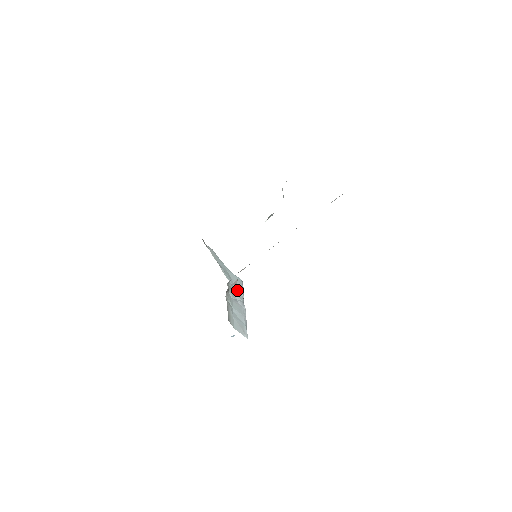
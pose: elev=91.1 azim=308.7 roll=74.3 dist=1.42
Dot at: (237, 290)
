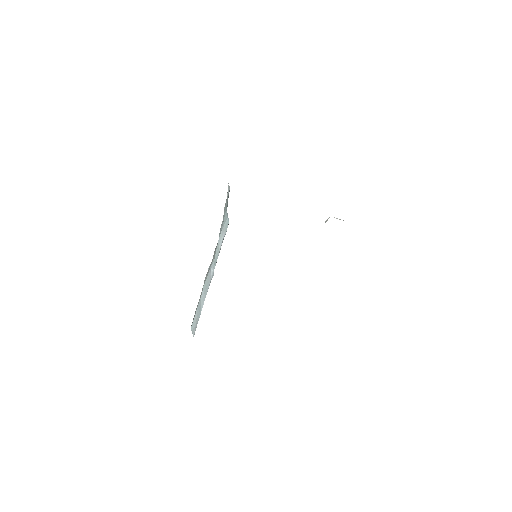
Dot at: (218, 248)
